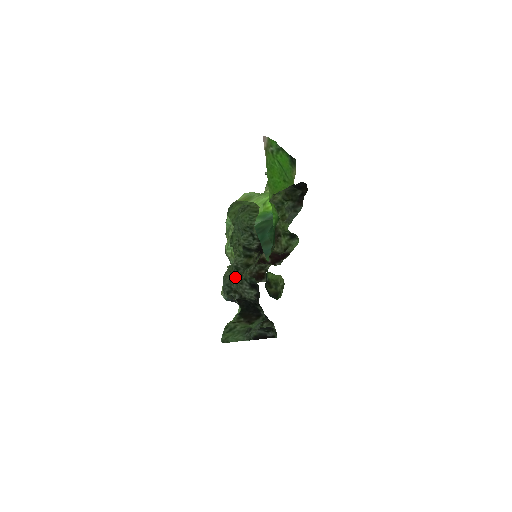
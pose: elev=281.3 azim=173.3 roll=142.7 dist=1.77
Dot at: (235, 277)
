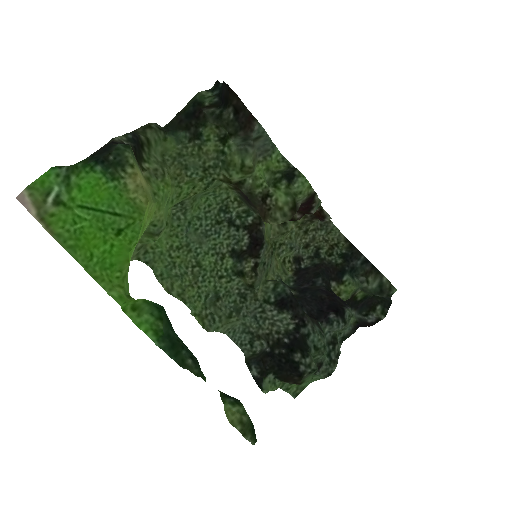
Dot at: (249, 308)
